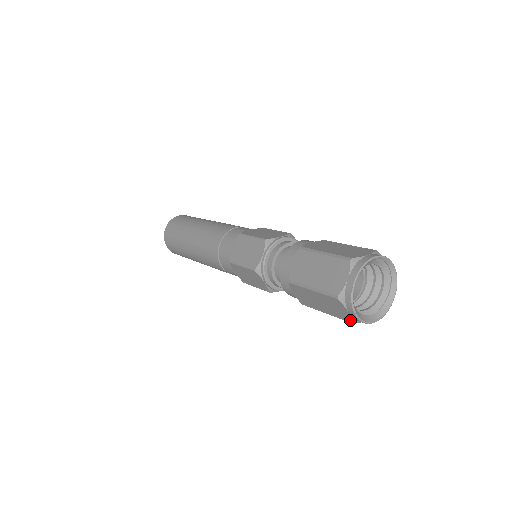
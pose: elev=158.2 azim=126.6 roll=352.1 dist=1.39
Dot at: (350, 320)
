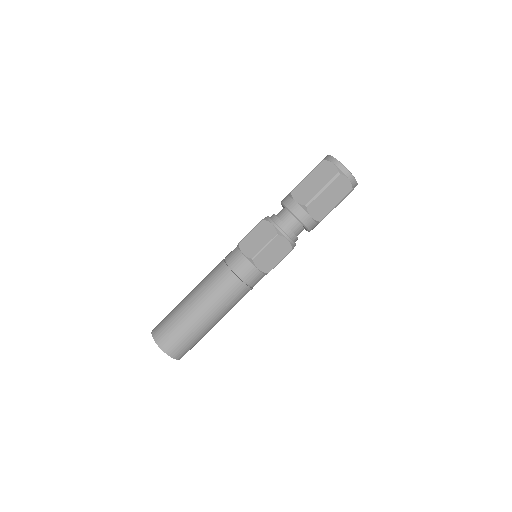
Dot at: (351, 187)
